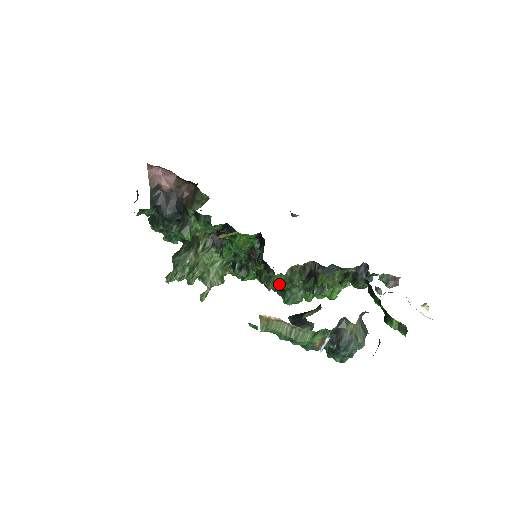
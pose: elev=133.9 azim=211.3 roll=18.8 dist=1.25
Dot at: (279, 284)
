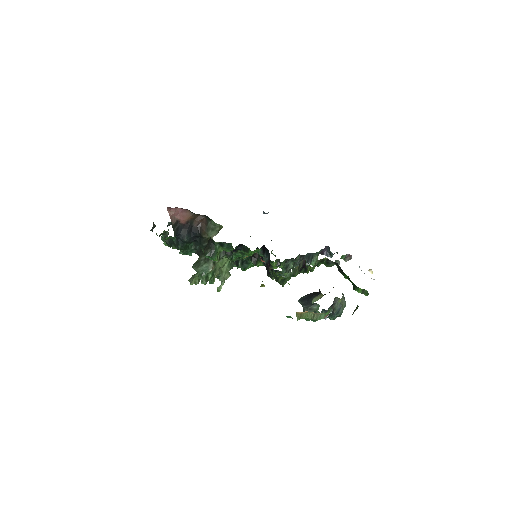
Dot at: (287, 280)
